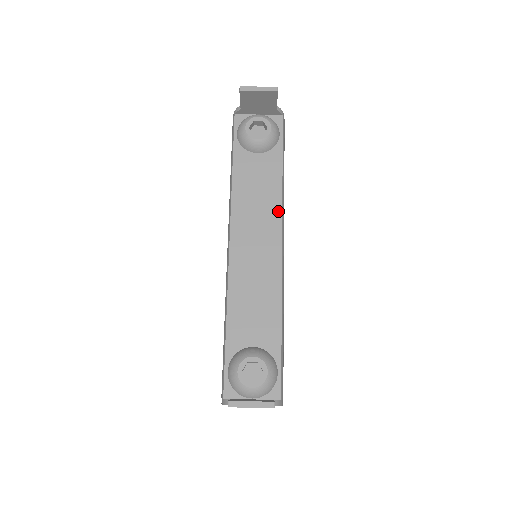
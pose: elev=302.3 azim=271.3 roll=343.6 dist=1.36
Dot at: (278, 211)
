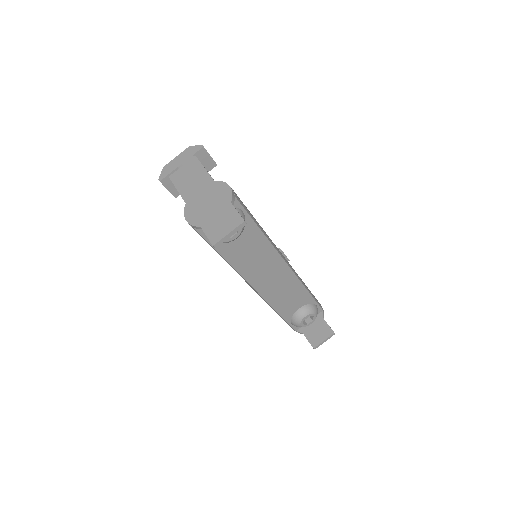
Dot at: (274, 253)
